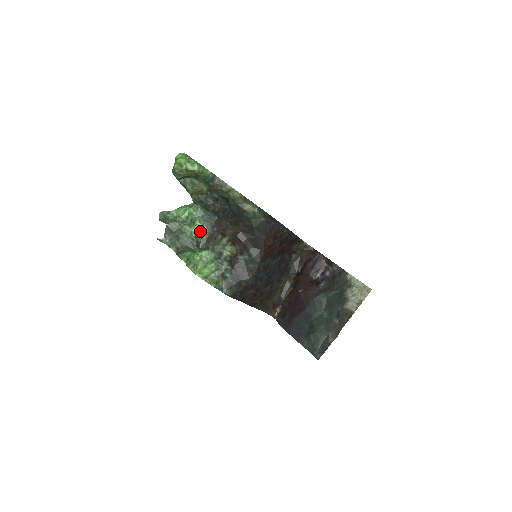
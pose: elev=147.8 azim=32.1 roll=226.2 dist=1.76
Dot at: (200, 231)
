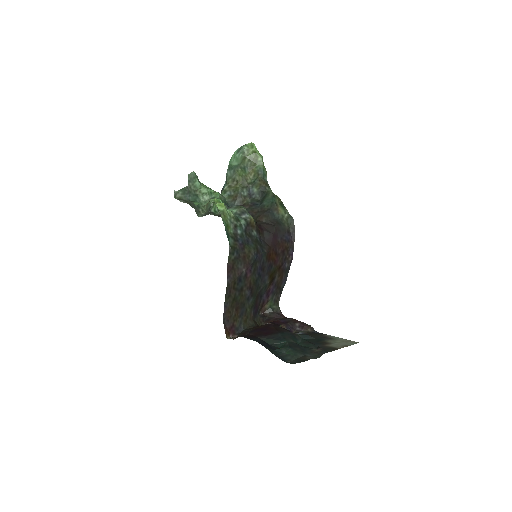
Dot at: occluded
